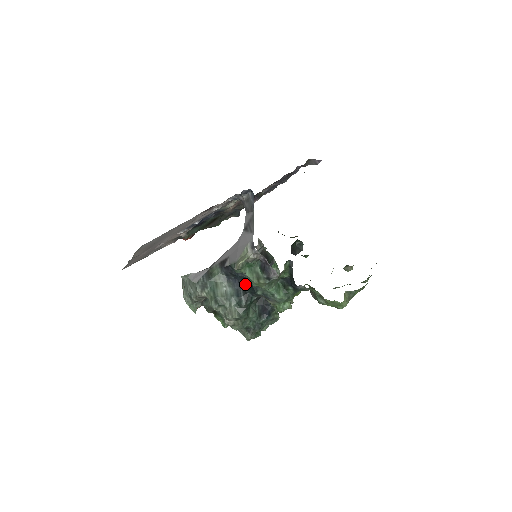
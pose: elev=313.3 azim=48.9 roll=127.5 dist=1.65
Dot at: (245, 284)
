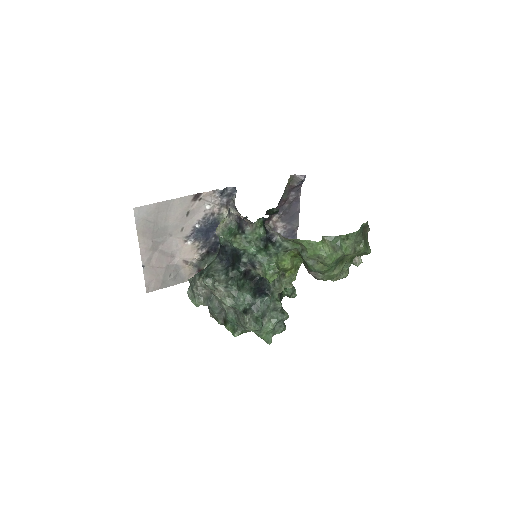
Dot at: (233, 258)
